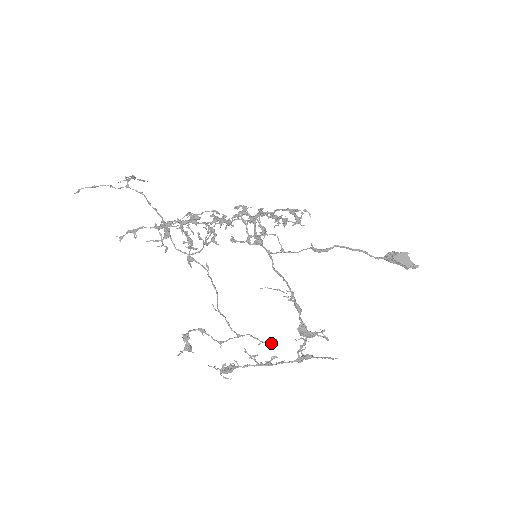
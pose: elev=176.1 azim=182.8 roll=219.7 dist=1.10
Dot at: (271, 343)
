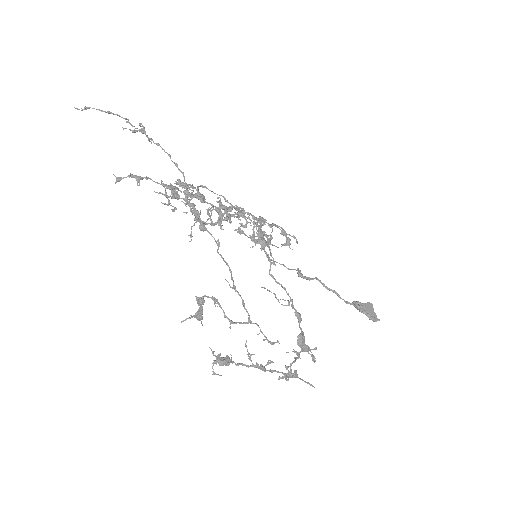
Dot at: (274, 343)
